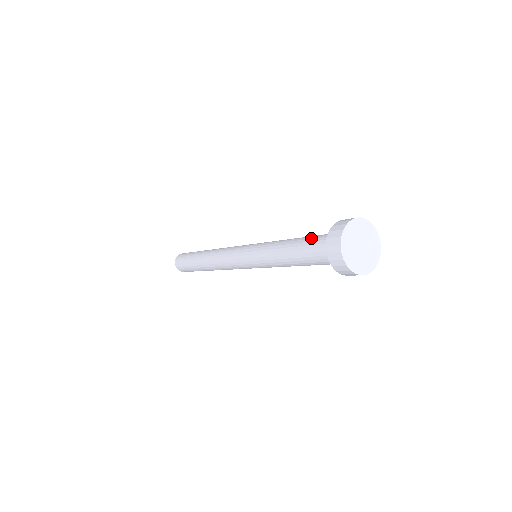
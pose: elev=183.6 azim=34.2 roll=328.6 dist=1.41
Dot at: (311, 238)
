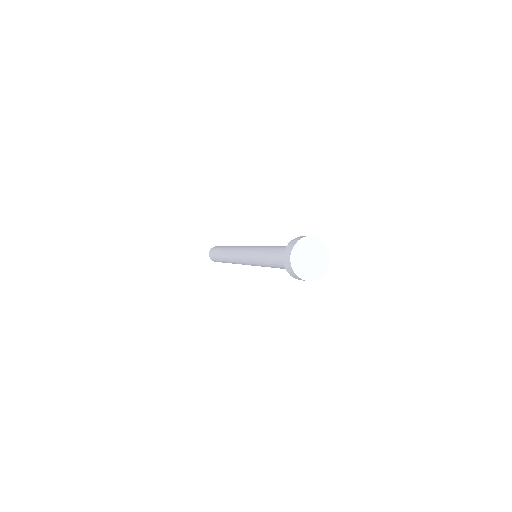
Dot at: (285, 246)
